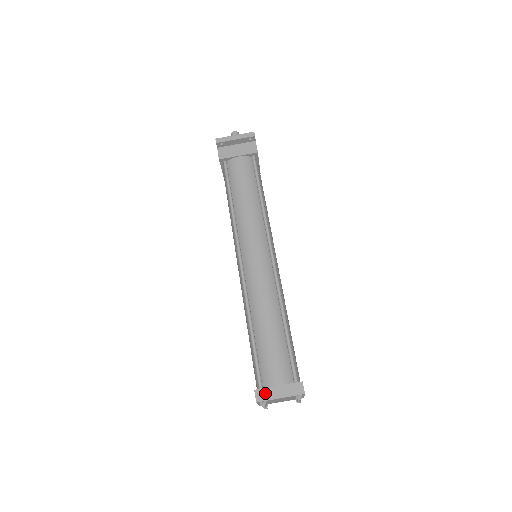
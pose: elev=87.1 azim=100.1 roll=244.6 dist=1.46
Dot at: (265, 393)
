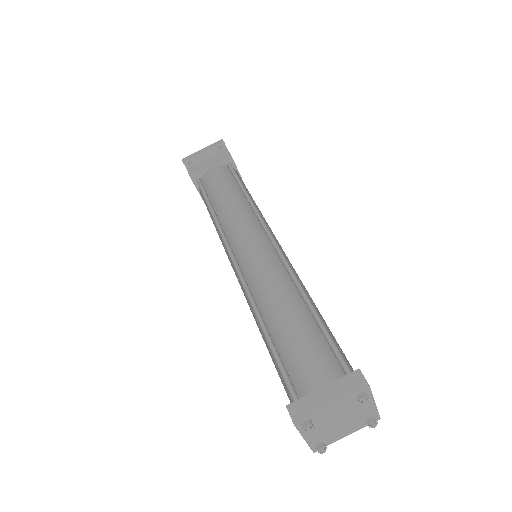
Dot at: (304, 405)
